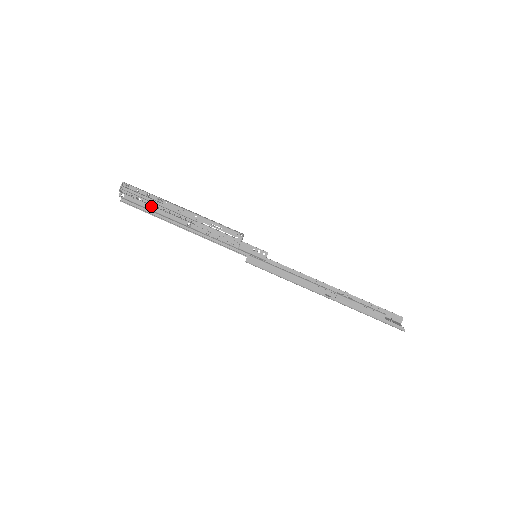
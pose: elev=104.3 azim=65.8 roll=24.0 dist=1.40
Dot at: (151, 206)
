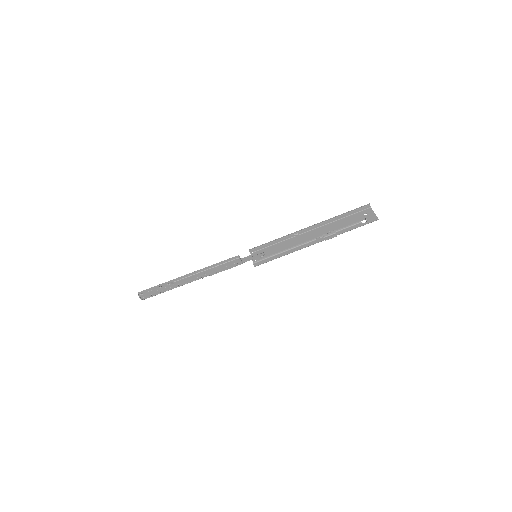
Dot at: (168, 289)
